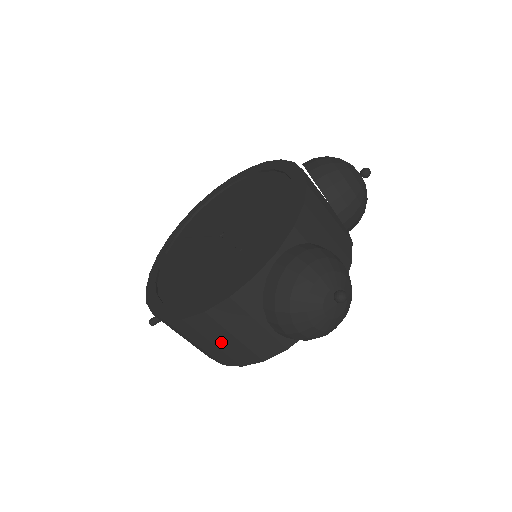
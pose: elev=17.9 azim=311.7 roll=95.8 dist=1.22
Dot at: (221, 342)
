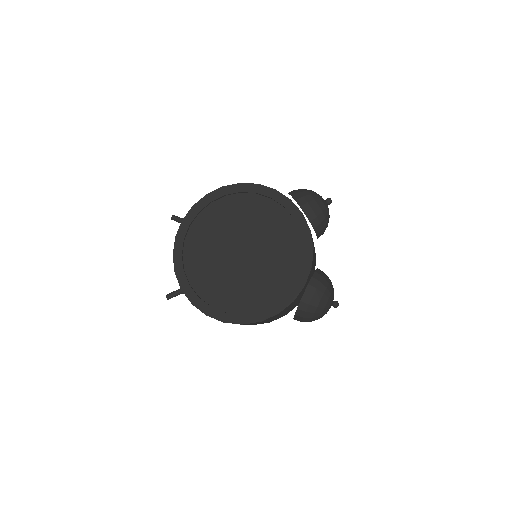
Dot at: occluded
